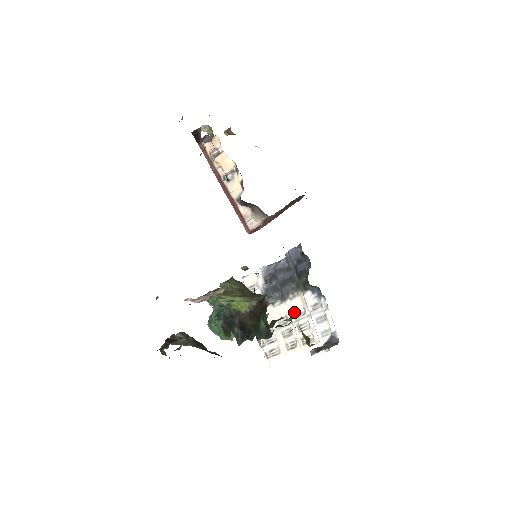
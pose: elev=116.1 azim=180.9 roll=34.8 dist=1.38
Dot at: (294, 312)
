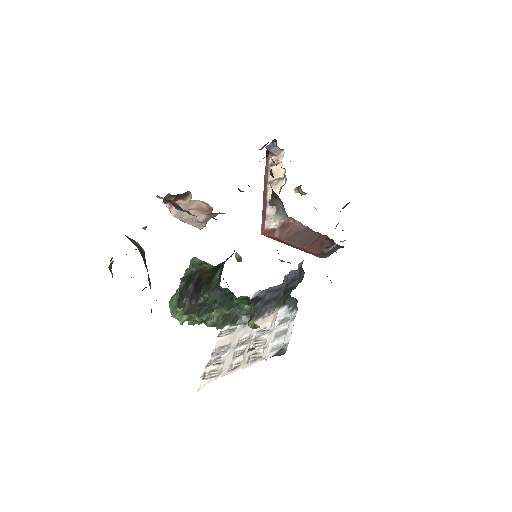
Dot at: (259, 330)
